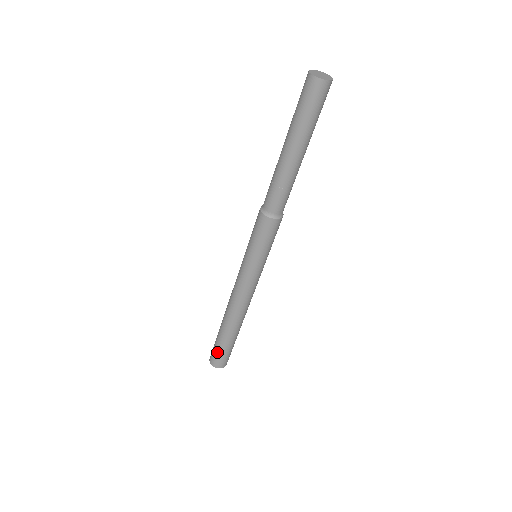
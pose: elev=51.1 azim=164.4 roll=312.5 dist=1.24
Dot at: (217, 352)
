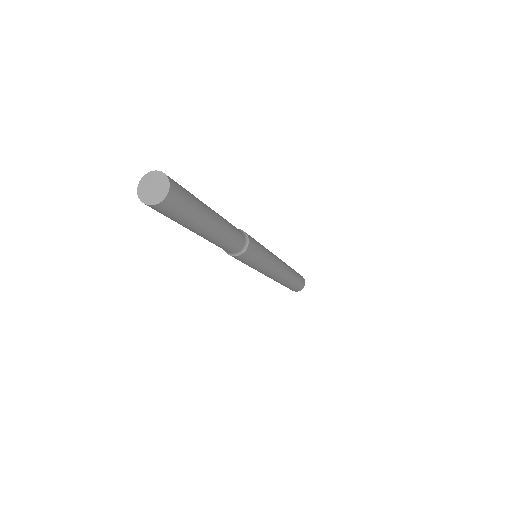
Dot at: occluded
